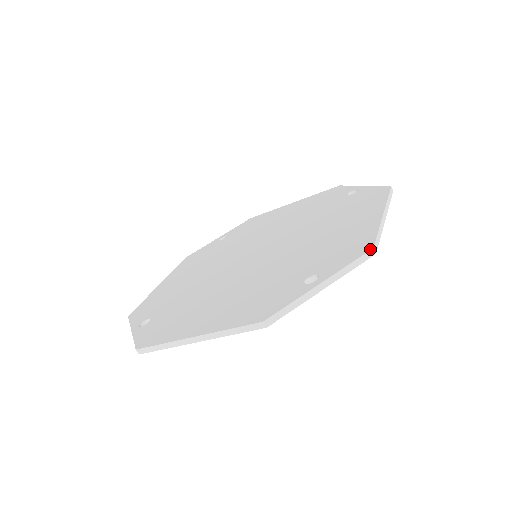
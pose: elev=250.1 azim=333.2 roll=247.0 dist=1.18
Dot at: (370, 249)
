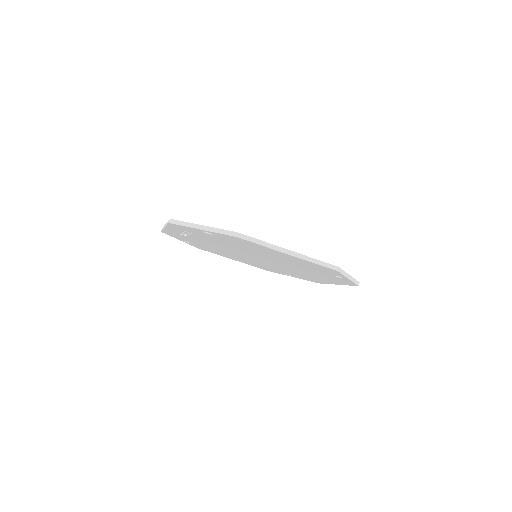
Dot at: (236, 232)
